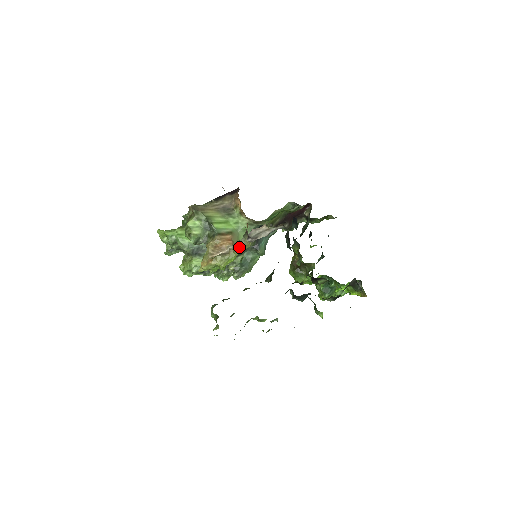
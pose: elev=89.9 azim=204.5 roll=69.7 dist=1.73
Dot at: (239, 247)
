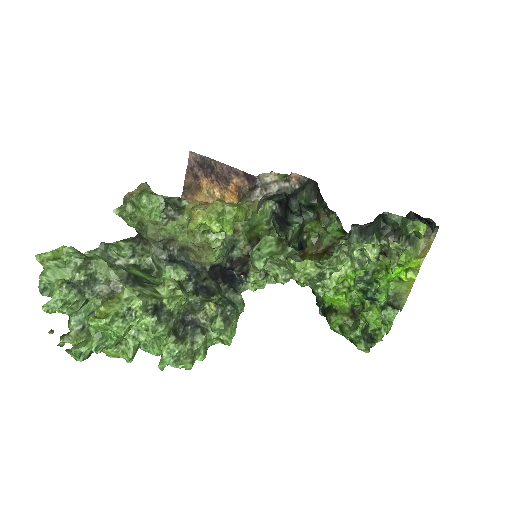
Dot at: occluded
